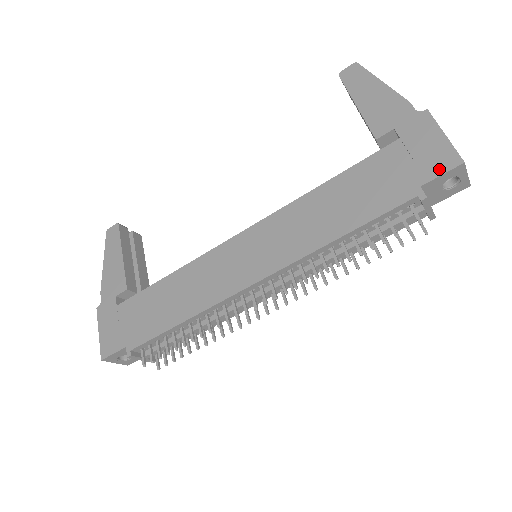
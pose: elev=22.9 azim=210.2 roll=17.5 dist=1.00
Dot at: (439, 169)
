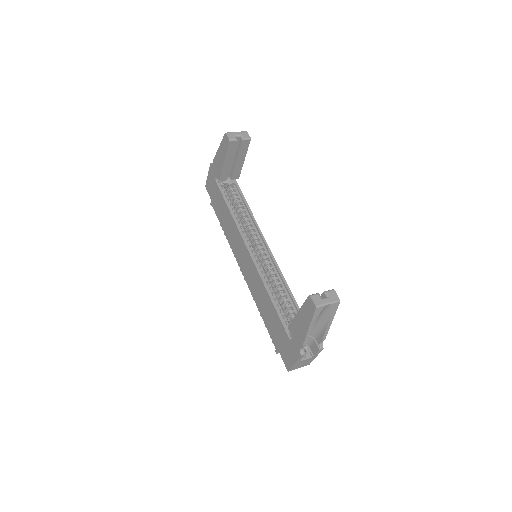
Dot at: (284, 360)
